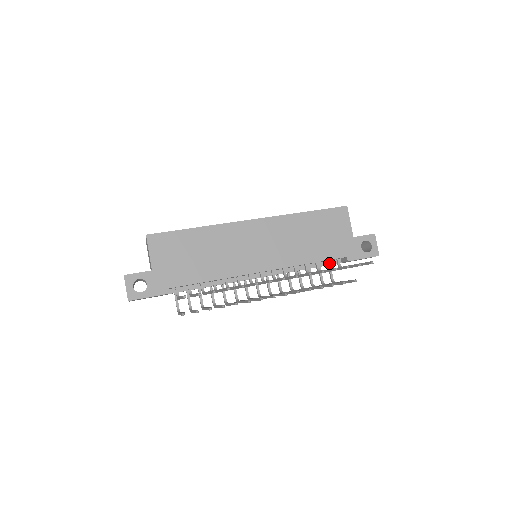
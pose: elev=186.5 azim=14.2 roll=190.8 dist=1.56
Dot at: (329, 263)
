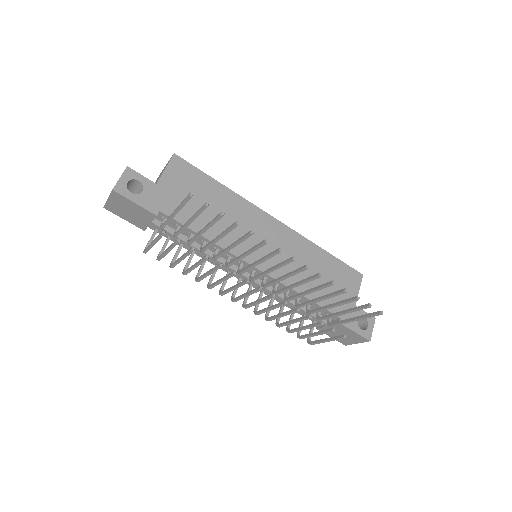
Dot at: occluded
